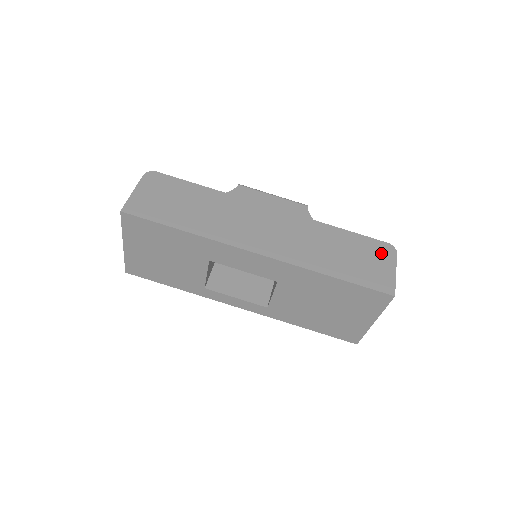
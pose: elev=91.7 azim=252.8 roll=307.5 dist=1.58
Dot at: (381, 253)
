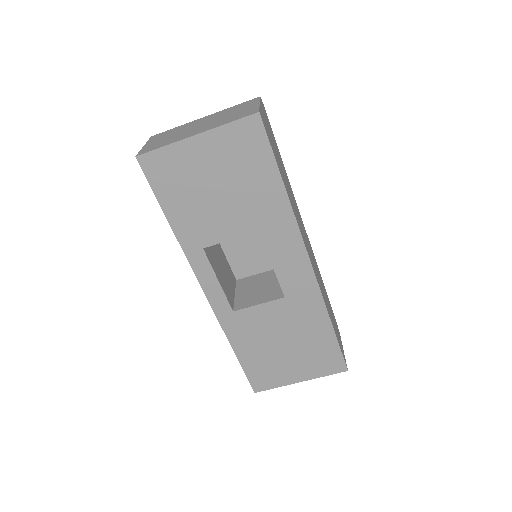
Dot at: (337, 328)
